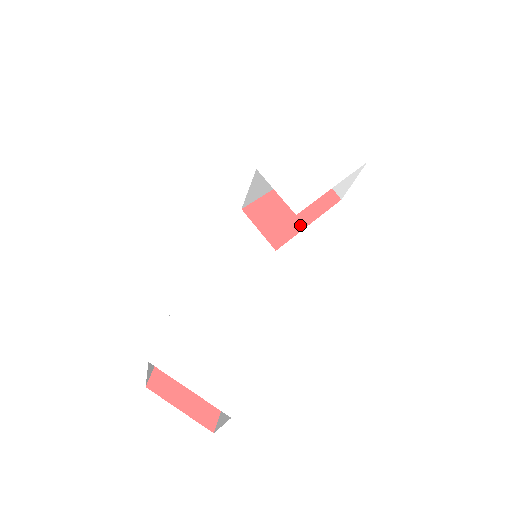
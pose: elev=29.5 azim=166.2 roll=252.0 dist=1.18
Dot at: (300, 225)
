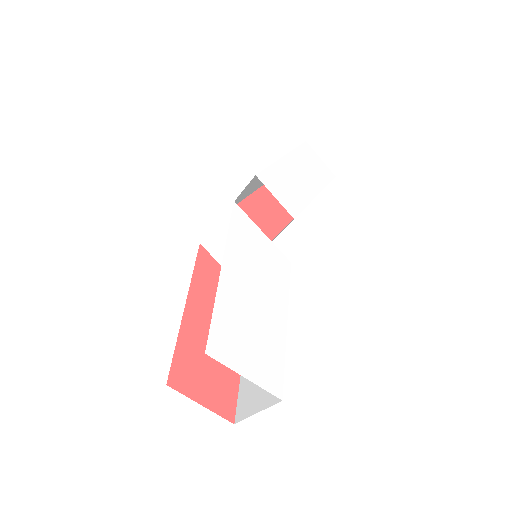
Dot at: (275, 230)
